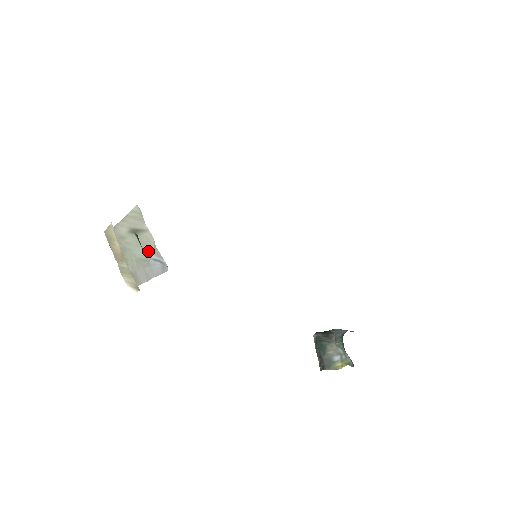
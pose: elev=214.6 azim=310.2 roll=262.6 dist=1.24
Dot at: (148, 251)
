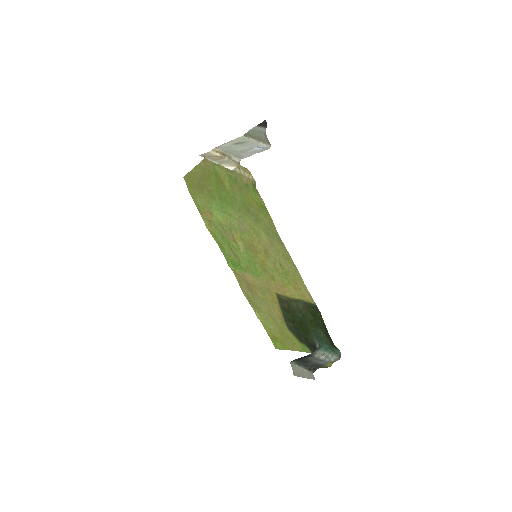
Dot at: (252, 145)
